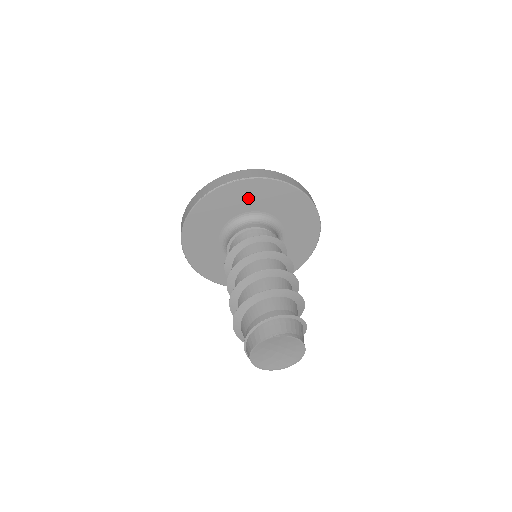
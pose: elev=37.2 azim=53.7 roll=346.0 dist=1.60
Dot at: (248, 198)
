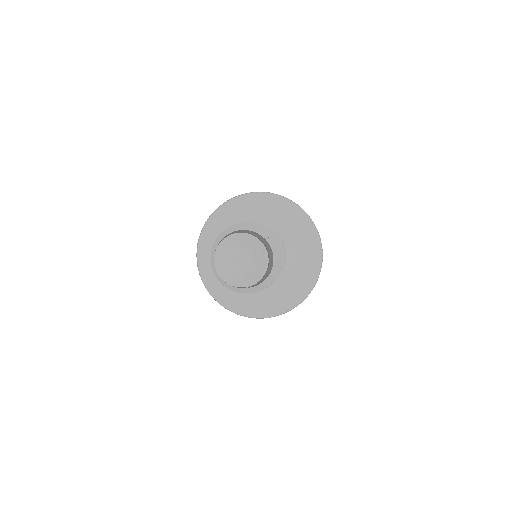
Dot at: (255, 211)
